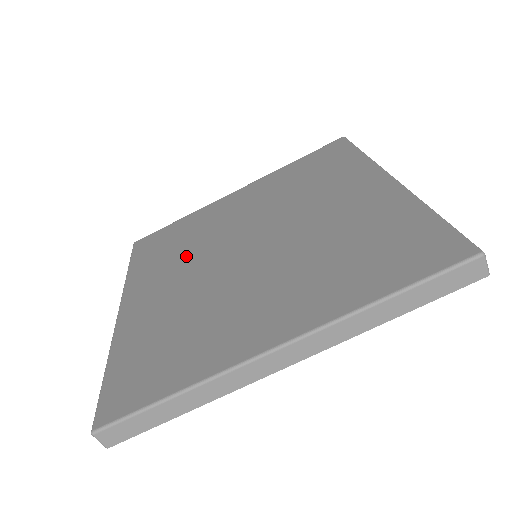
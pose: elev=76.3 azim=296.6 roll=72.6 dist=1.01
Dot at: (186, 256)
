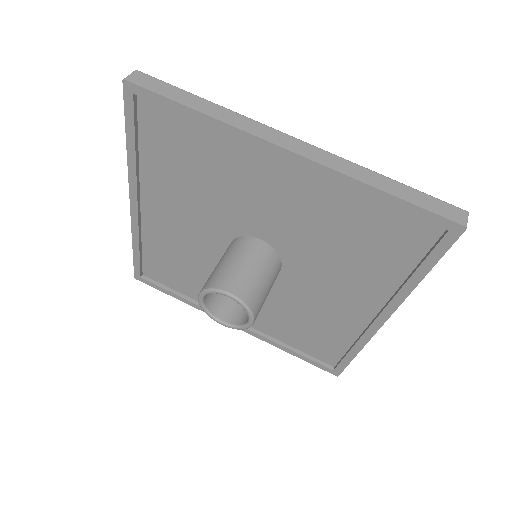
Dot at: occluded
